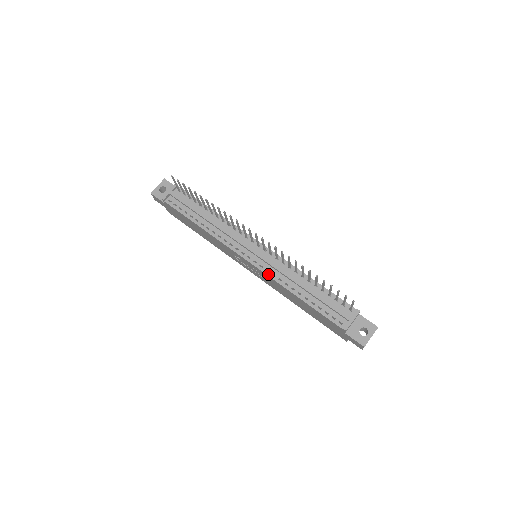
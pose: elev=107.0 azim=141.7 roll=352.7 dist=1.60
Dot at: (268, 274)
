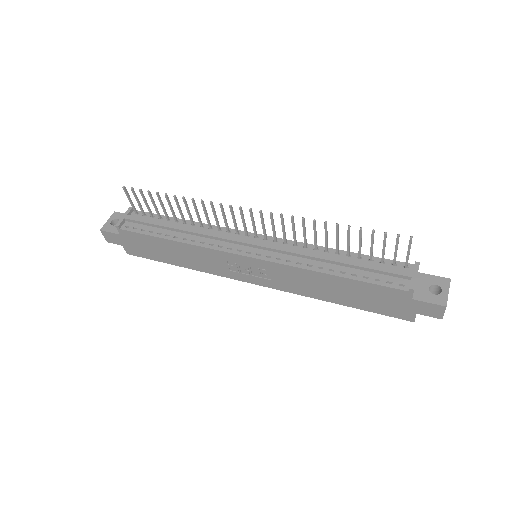
Dot at: (281, 262)
